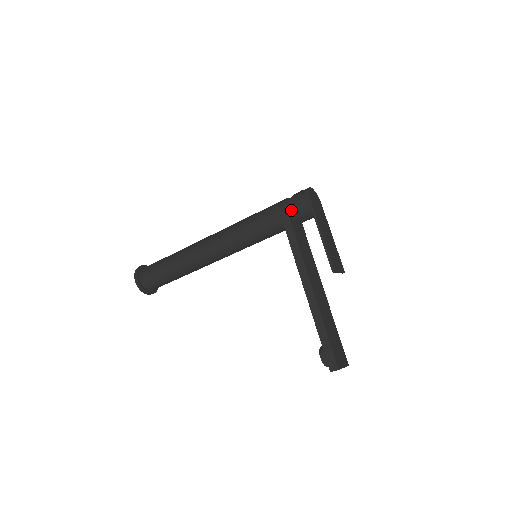
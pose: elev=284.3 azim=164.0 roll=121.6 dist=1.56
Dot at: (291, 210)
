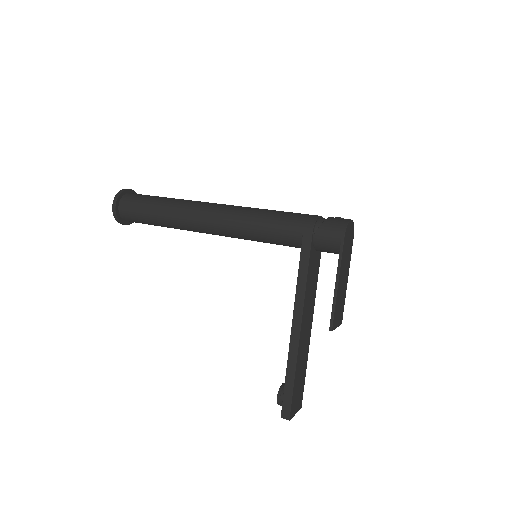
Dot at: (317, 238)
